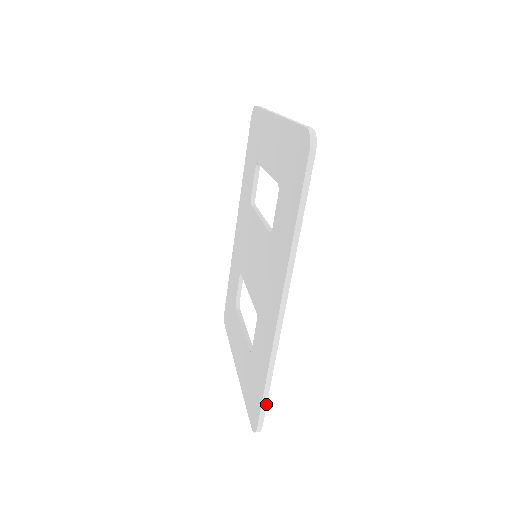
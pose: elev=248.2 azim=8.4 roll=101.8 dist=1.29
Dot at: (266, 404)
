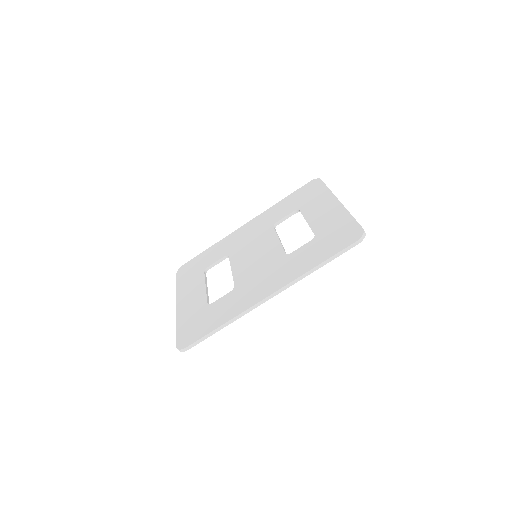
Dot at: occluded
